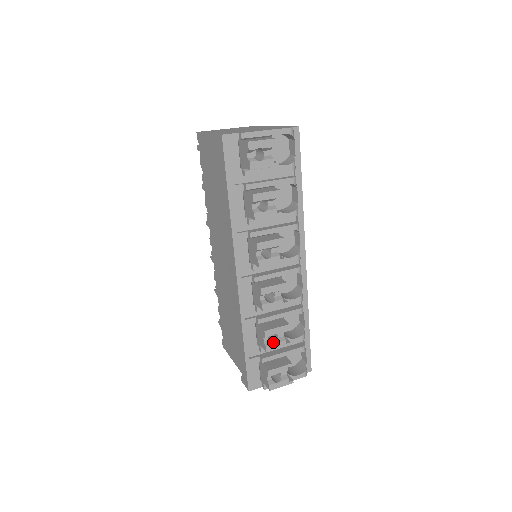
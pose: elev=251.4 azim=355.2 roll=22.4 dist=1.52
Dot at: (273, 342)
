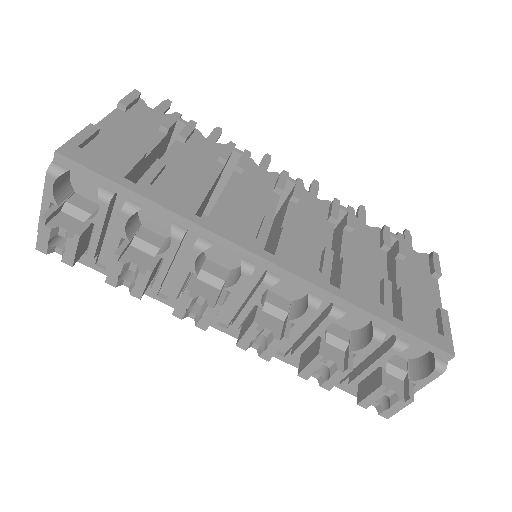
Dot at: (328, 375)
